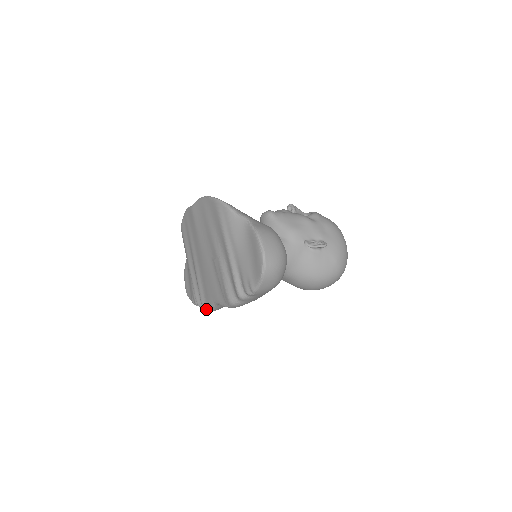
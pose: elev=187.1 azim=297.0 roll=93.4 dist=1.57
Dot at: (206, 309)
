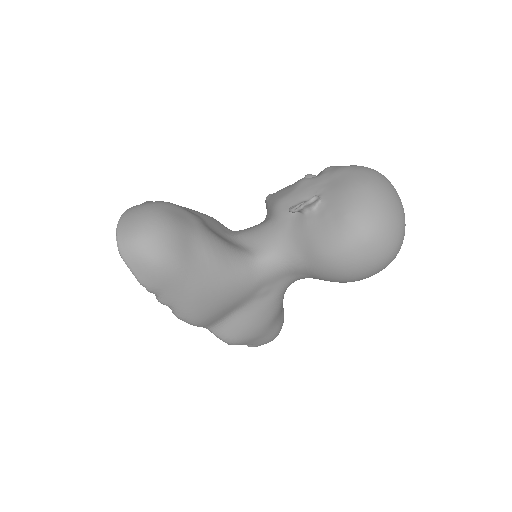
Dot at: (225, 342)
